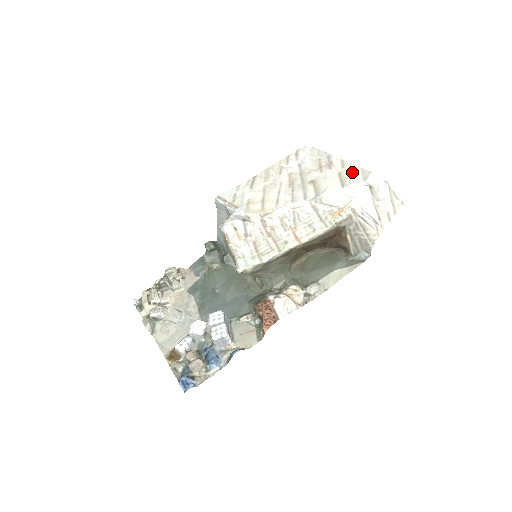
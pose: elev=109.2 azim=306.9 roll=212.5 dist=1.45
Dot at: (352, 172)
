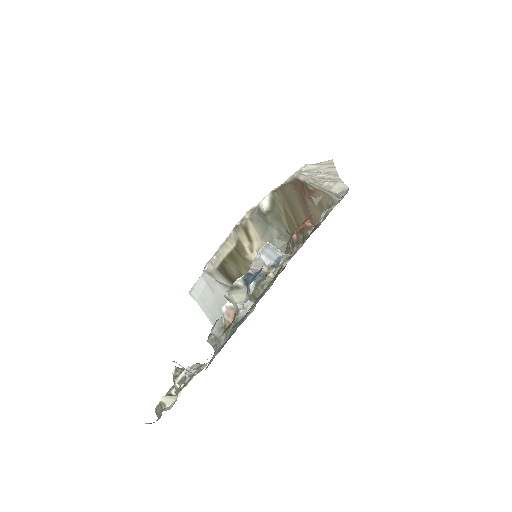
Dot at: occluded
